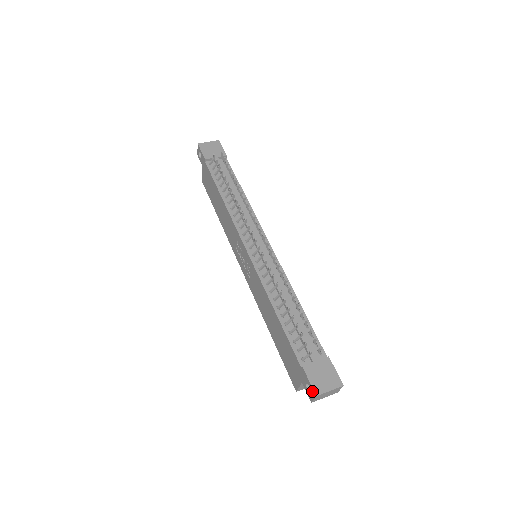
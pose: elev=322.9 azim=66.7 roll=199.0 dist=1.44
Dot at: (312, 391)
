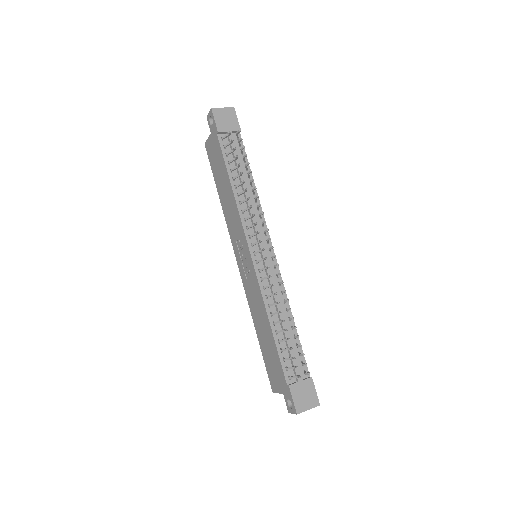
Dot at: (293, 408)
